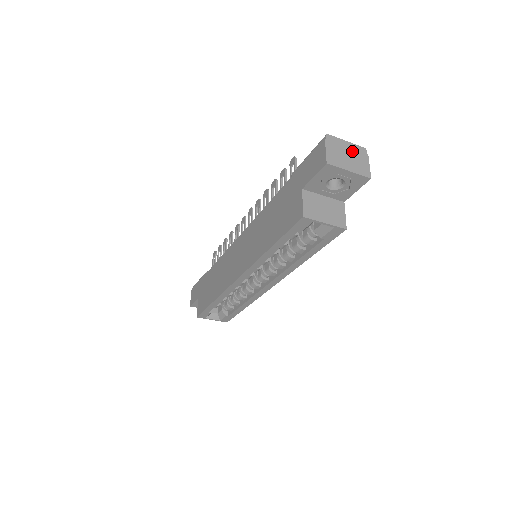
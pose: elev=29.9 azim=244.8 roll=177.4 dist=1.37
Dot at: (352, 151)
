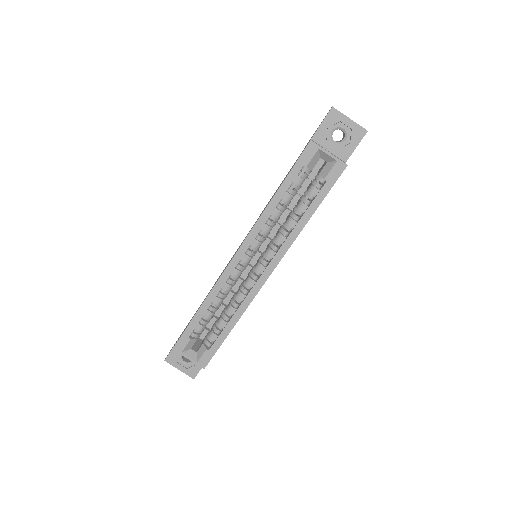
Dot at: occluded
